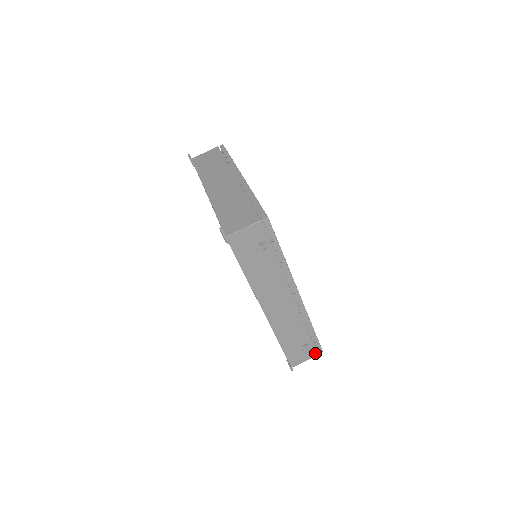
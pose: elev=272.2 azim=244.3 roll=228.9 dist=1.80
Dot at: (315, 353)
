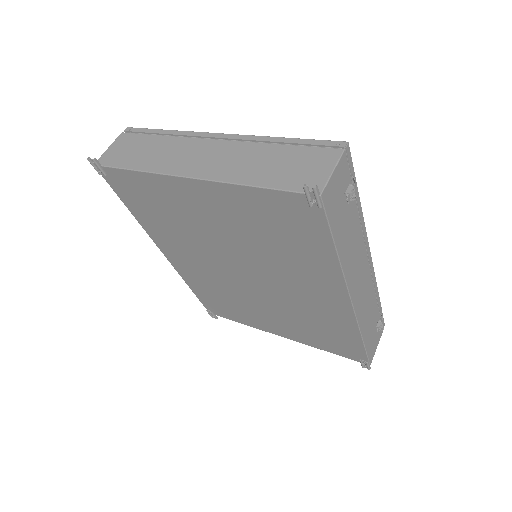
Dot at: (381, 331)
